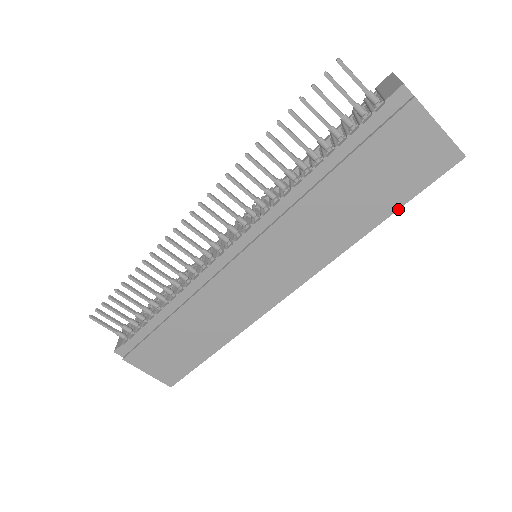
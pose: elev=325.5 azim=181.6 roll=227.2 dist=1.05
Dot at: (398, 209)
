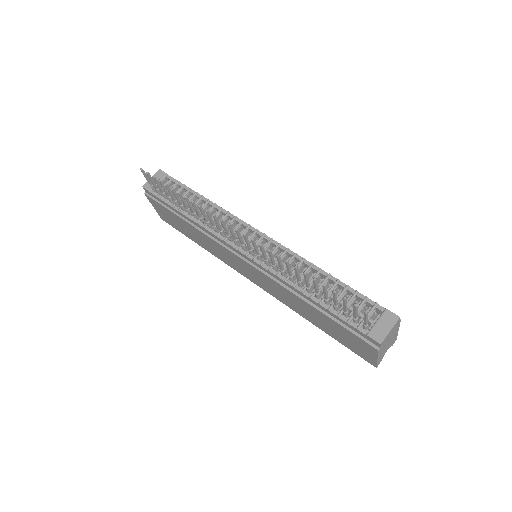
Dot at: (331, 336)
